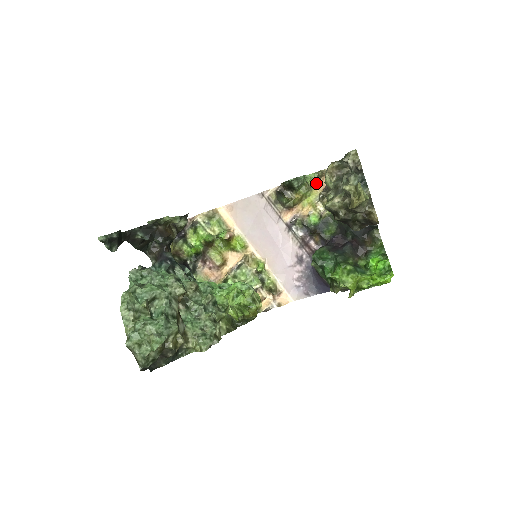
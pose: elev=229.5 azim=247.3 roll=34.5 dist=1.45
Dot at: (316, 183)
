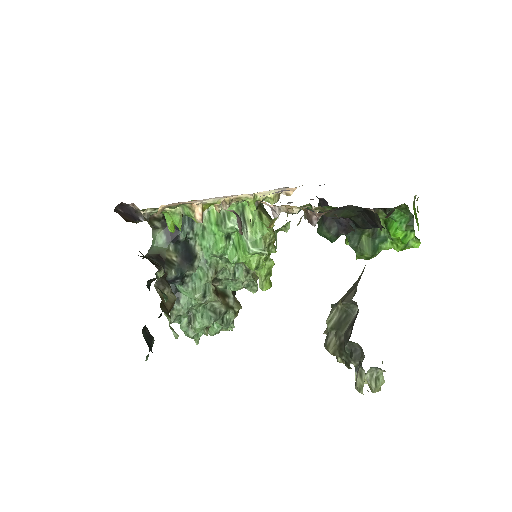
Dot at: occluded
